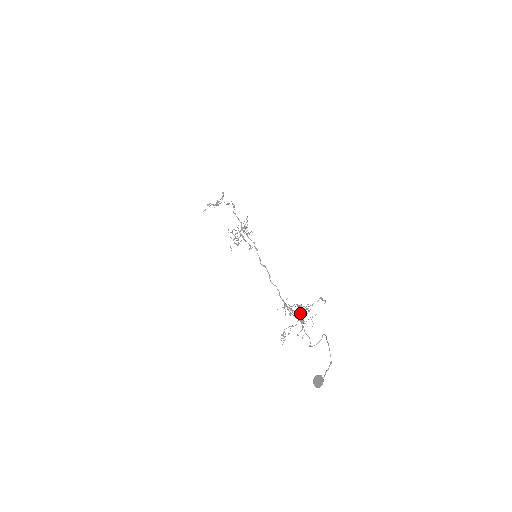
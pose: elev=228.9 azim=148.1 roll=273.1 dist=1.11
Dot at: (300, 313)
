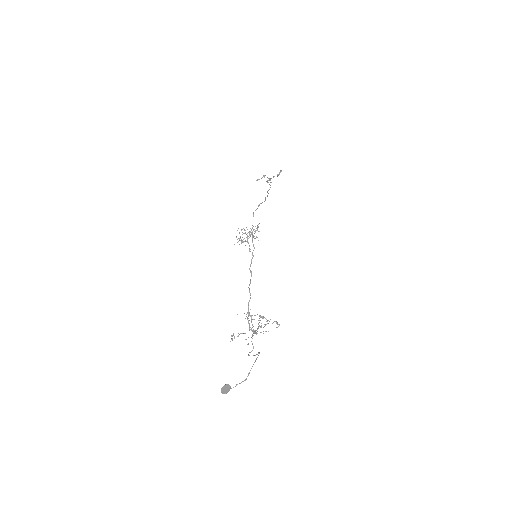
Dot at: (253, 326)
